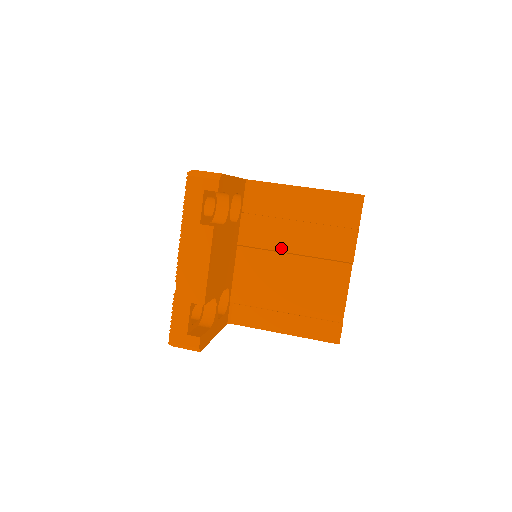
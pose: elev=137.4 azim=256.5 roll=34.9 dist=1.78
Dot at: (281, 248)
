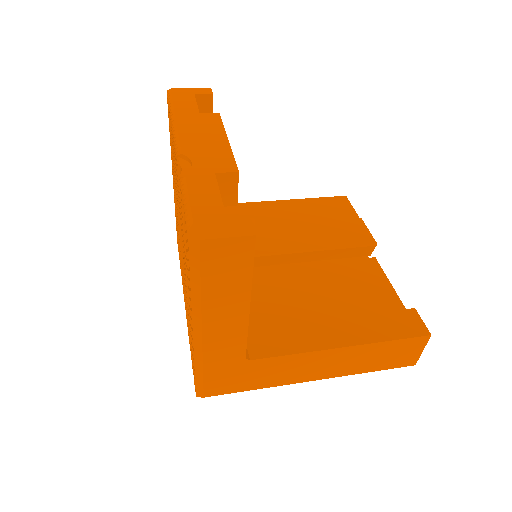
Dot at: (283, 249)
